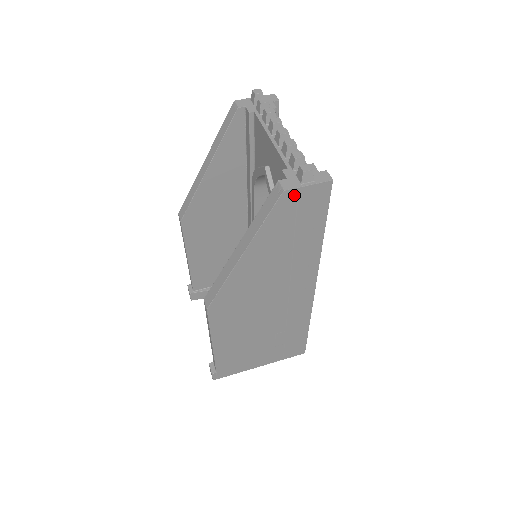
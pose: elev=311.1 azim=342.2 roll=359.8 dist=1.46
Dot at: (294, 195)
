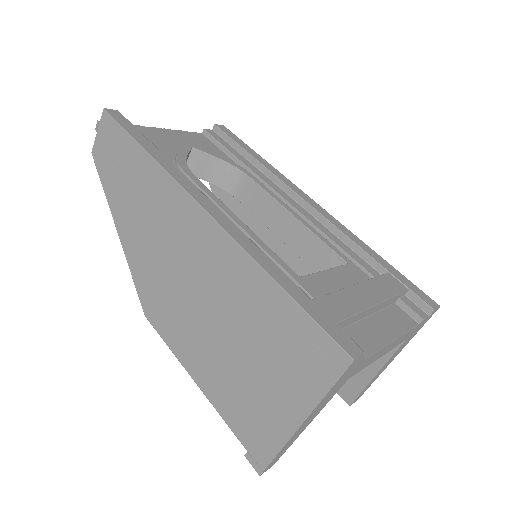
Dot at: (98, 148)
